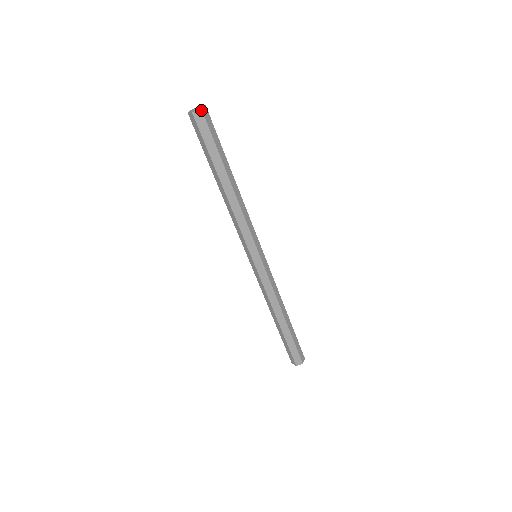
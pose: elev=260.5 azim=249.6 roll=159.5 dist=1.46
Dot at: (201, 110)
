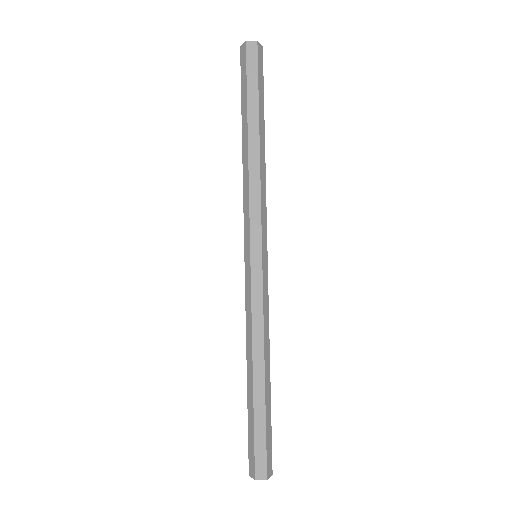
Dot at: (257, 42)
